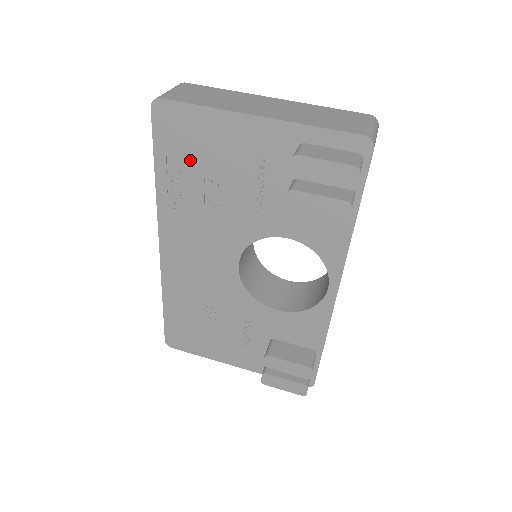
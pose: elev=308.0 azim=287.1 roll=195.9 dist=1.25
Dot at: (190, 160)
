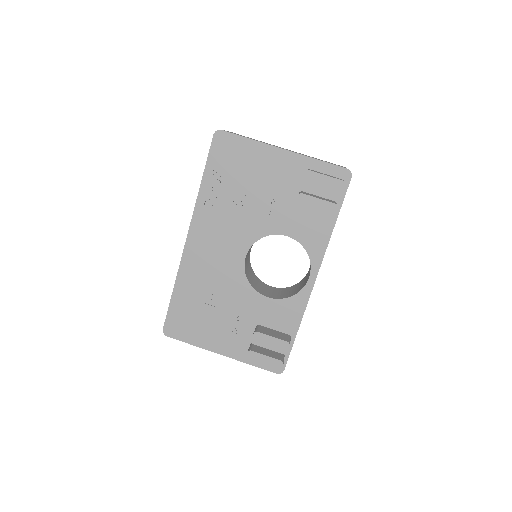
Dot at: (231, 173)
